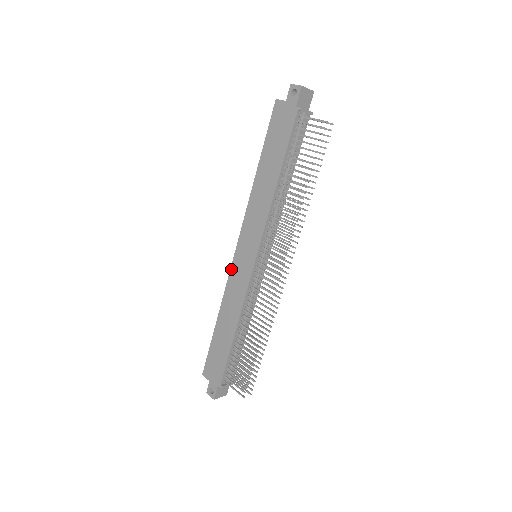
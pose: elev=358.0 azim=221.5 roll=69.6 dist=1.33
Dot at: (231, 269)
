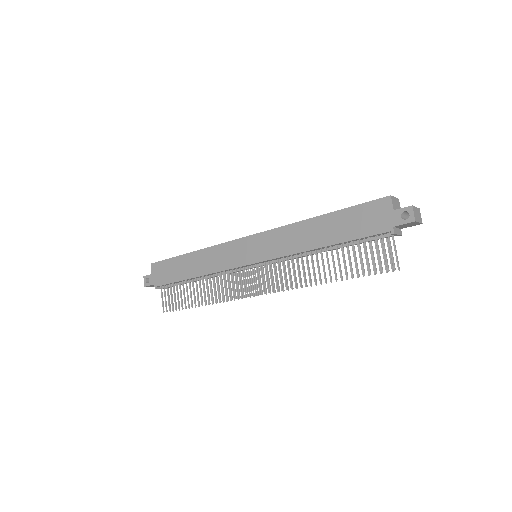
Dot at: (231, 242)
